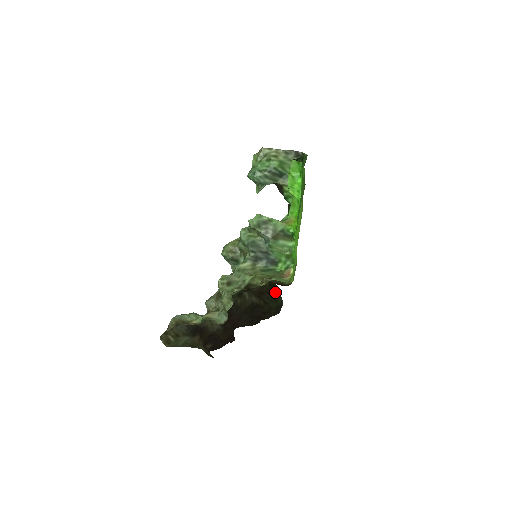
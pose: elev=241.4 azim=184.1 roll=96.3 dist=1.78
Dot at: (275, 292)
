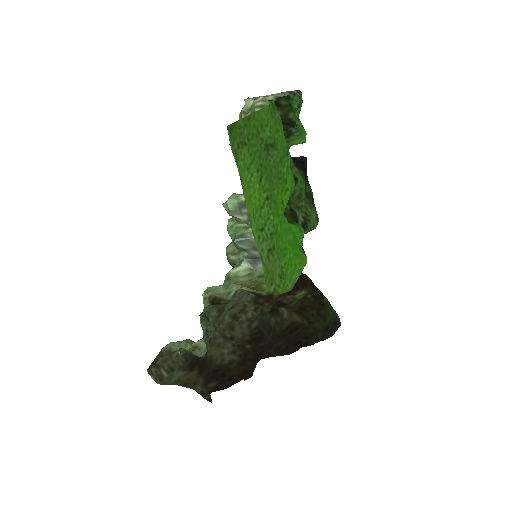
Dot at: (323, 306)
